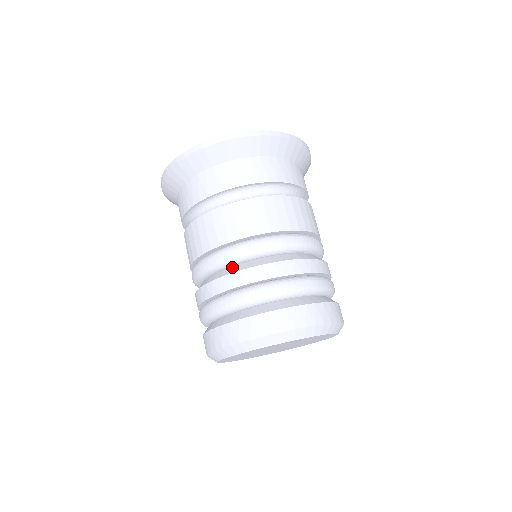
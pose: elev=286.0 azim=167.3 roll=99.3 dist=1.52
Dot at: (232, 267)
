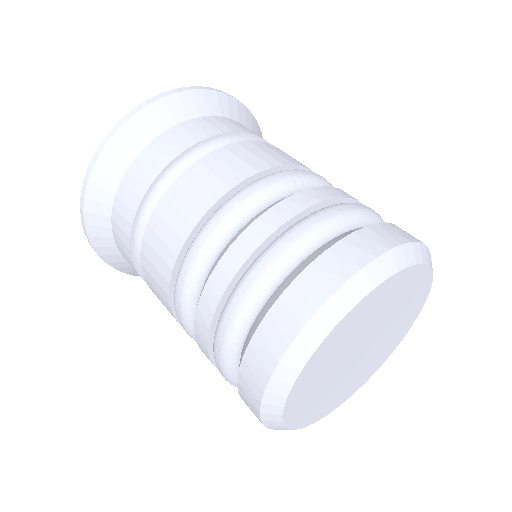
Dot at: (277, 201)
